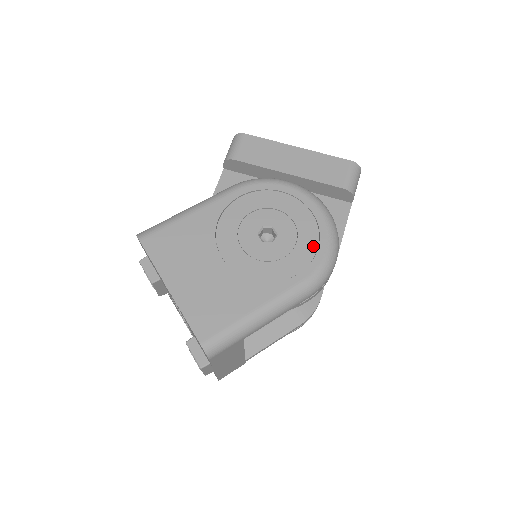
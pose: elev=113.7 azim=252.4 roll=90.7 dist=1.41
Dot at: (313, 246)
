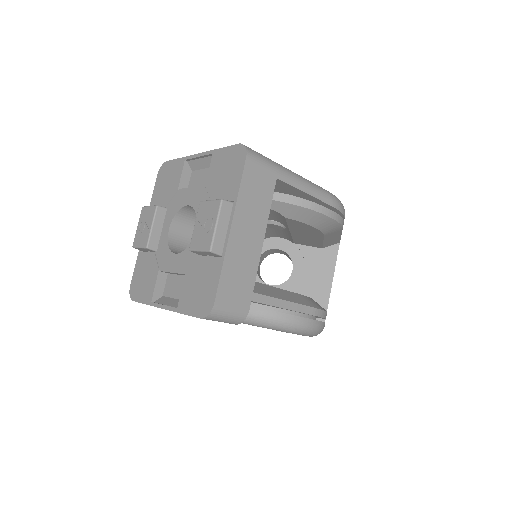
Dot at: occluded
